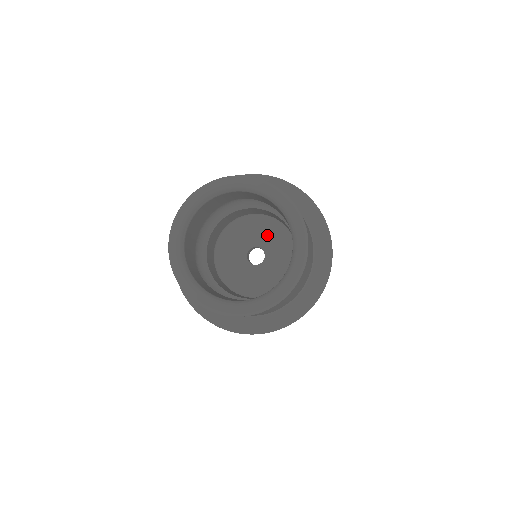
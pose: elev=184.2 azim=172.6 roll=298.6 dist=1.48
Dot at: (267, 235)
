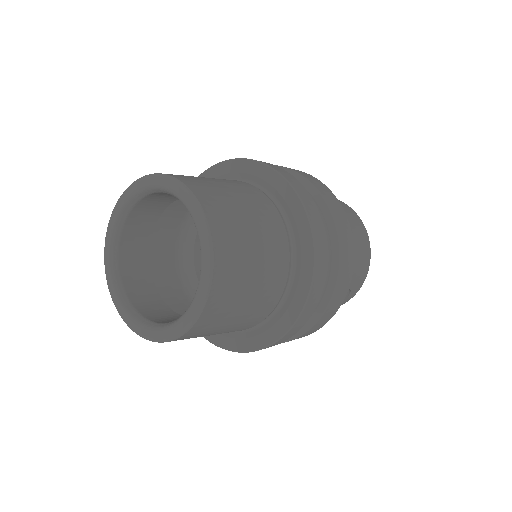
Dot at: occluded
